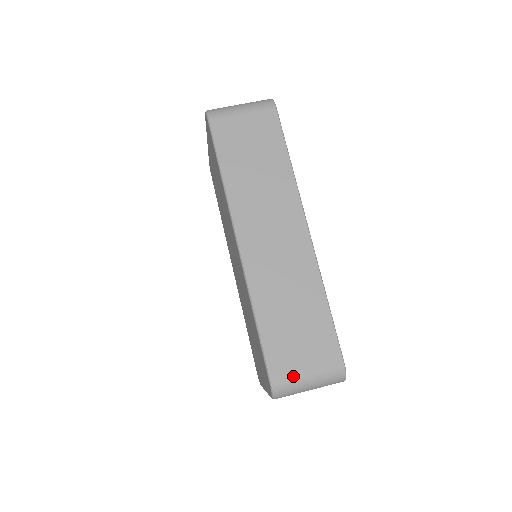
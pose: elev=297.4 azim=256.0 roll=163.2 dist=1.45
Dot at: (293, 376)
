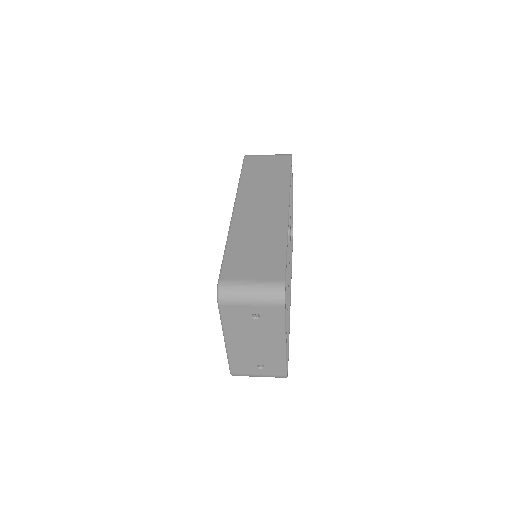
Dot at: (238, 280)
